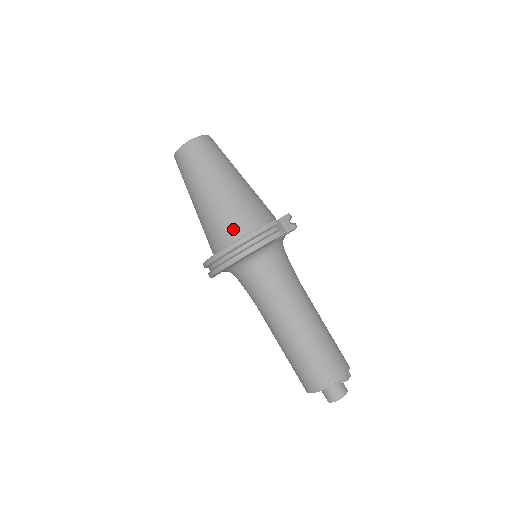
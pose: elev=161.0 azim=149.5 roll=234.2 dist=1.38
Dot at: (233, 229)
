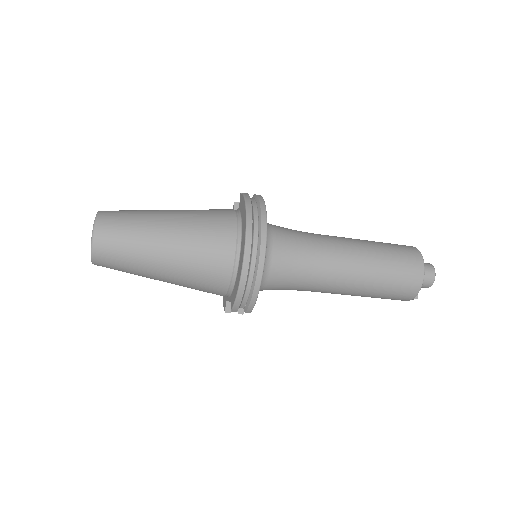
Dot at: (226, 225)
